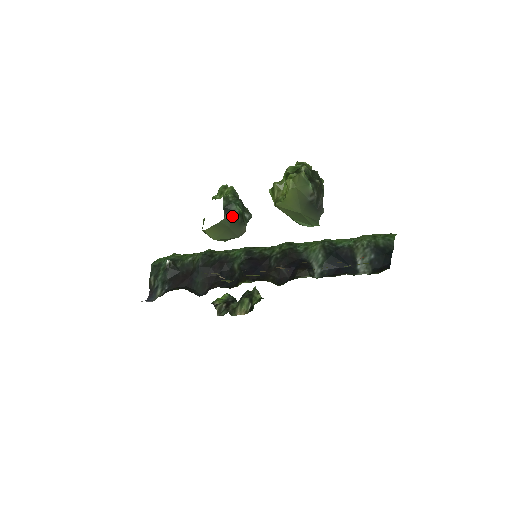
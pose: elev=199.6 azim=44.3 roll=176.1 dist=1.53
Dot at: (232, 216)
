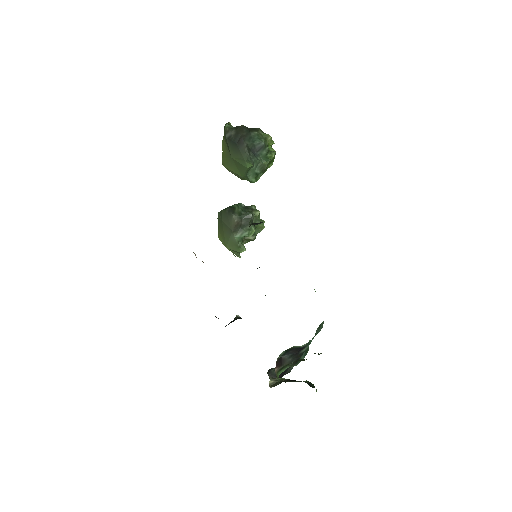
Dot at: (224, 209)
